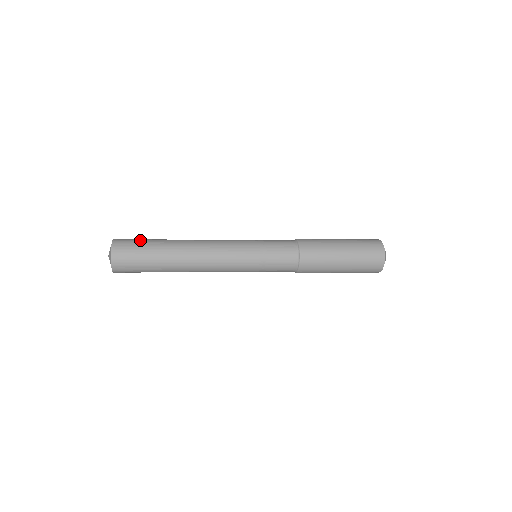
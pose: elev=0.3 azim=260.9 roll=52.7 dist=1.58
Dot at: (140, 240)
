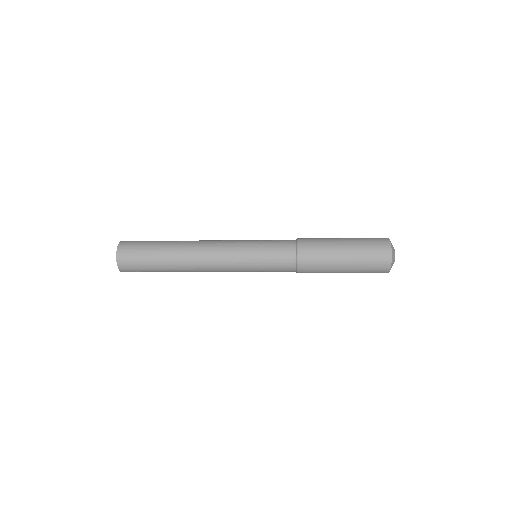
Dot at: occluded
